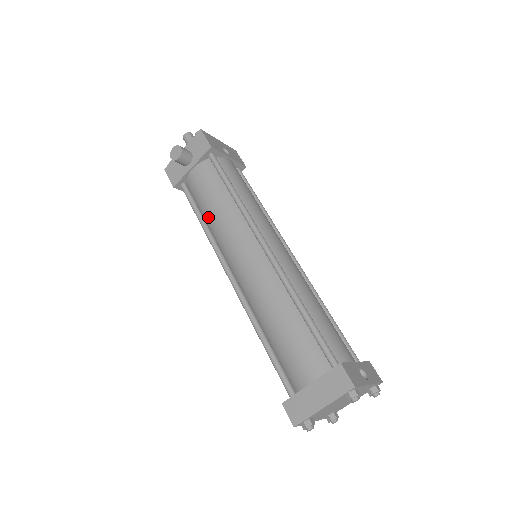
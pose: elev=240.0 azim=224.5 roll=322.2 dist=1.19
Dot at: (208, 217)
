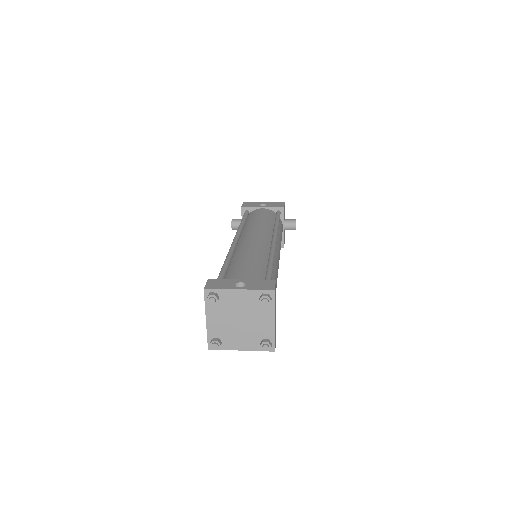
Dot at: occluded
